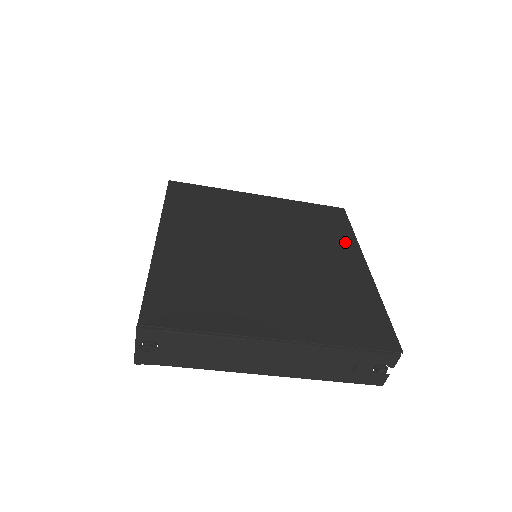
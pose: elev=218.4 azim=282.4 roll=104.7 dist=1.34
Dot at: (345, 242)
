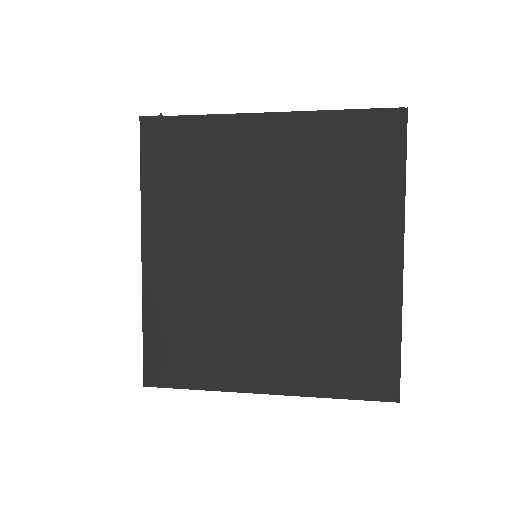
Dot at: (383, 209)
